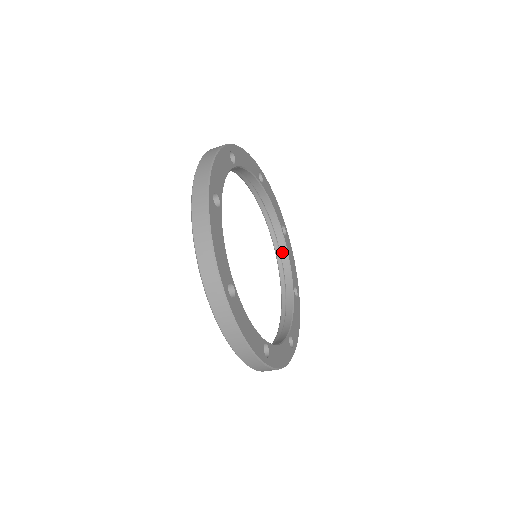
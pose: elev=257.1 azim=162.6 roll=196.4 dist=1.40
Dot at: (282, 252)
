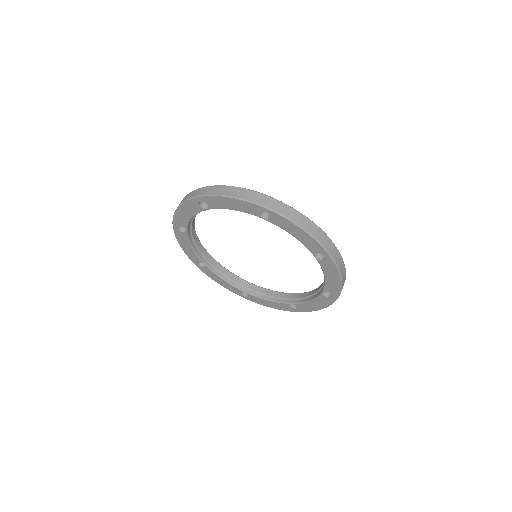
Dot at: (263, 292)
